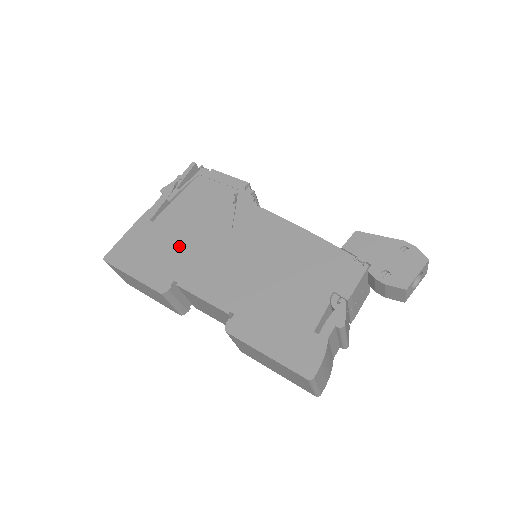
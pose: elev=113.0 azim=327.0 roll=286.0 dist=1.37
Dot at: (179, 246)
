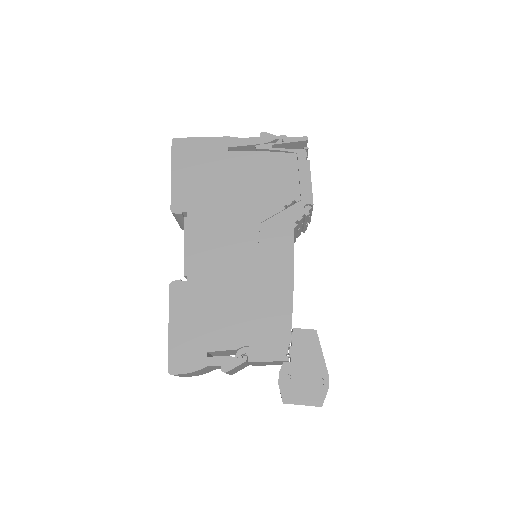
Dot at: (219, 192)
